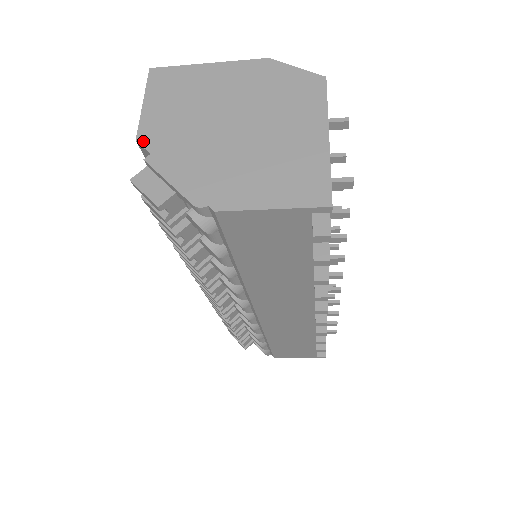
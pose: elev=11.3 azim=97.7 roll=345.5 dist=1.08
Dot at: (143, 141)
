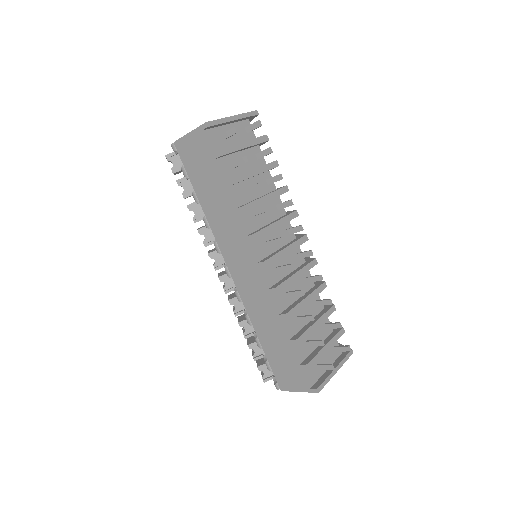
Dot at: occluded
